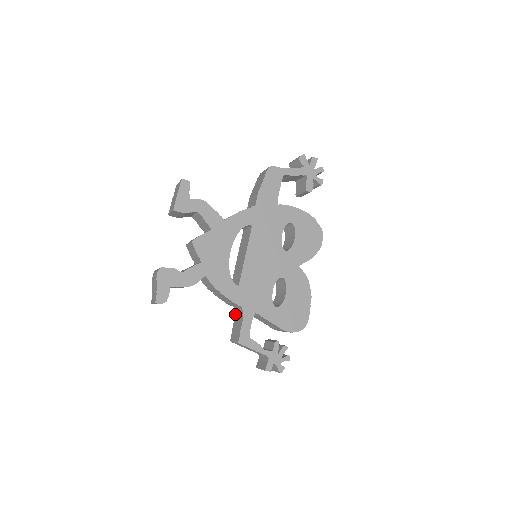
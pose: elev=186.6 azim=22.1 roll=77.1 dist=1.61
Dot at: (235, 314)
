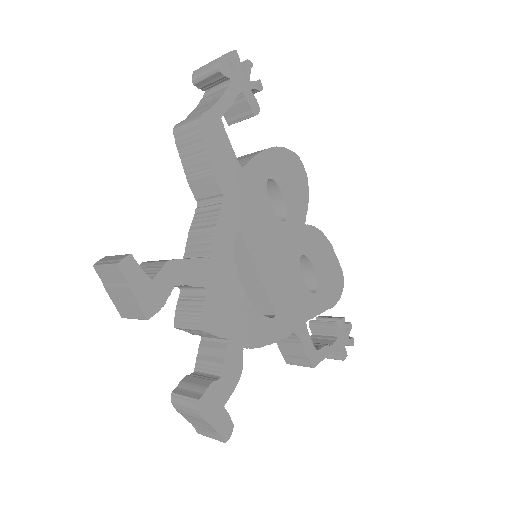
Dot at: occluded
